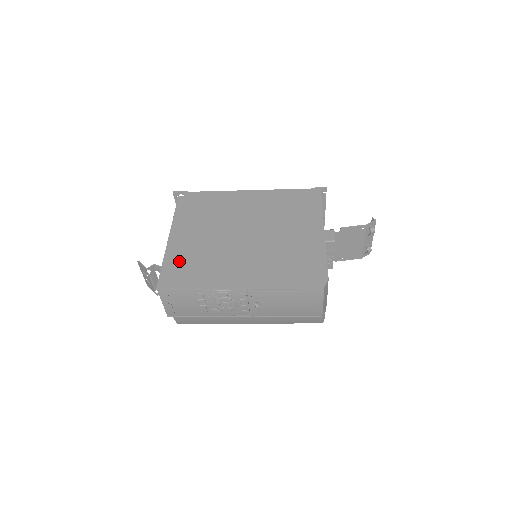
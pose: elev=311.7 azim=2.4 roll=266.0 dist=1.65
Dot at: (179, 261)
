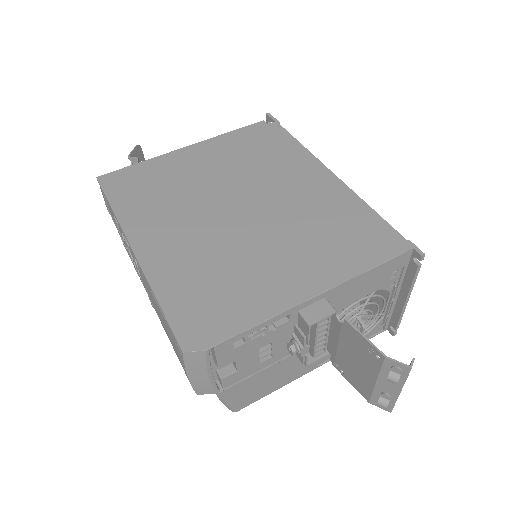
Dot at: (150, 173)
